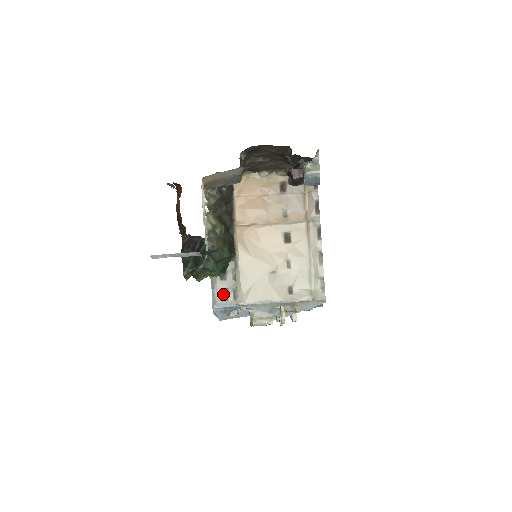
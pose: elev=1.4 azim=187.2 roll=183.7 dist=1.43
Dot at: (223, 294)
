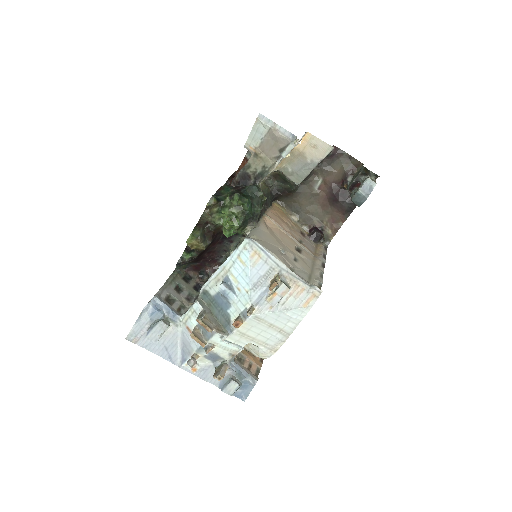
Dot at: (169, 300)
